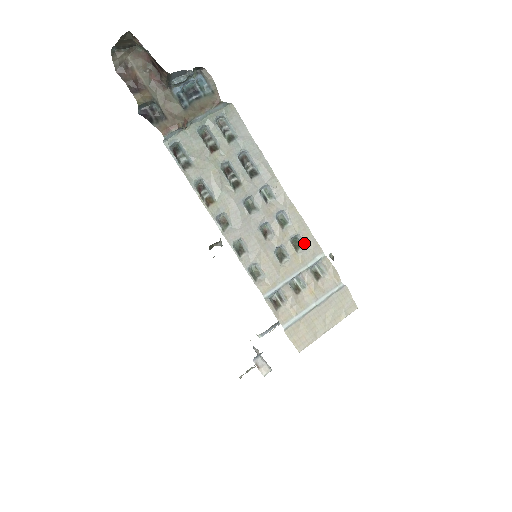
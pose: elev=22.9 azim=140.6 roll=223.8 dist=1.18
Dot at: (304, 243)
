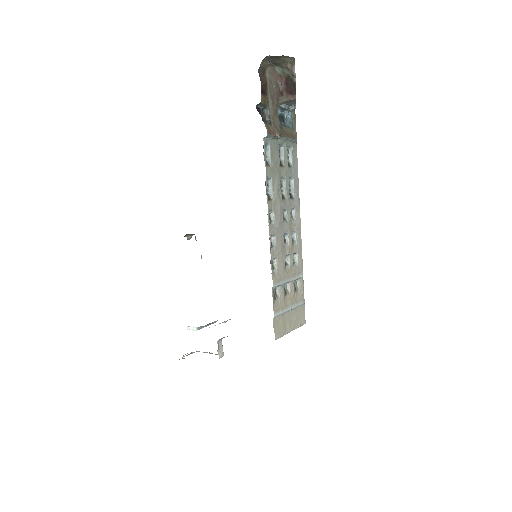
Dot at: (297, 261)
